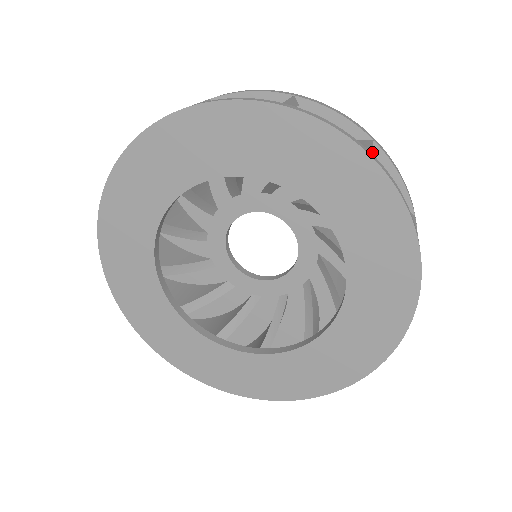
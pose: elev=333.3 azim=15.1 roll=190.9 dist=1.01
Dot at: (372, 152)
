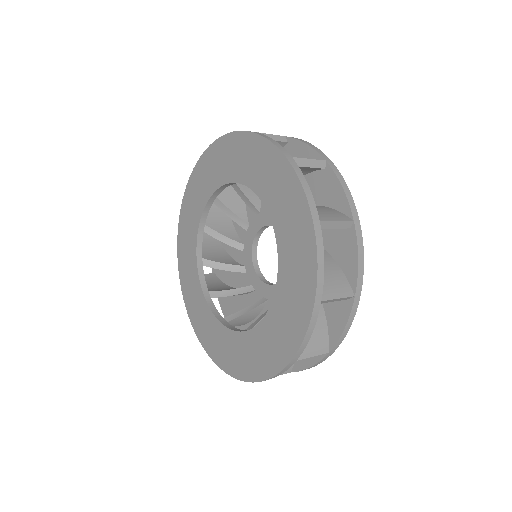
Dot at: (288, 143)
